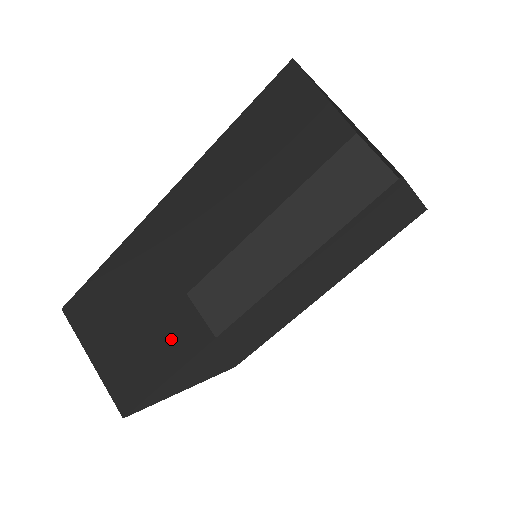
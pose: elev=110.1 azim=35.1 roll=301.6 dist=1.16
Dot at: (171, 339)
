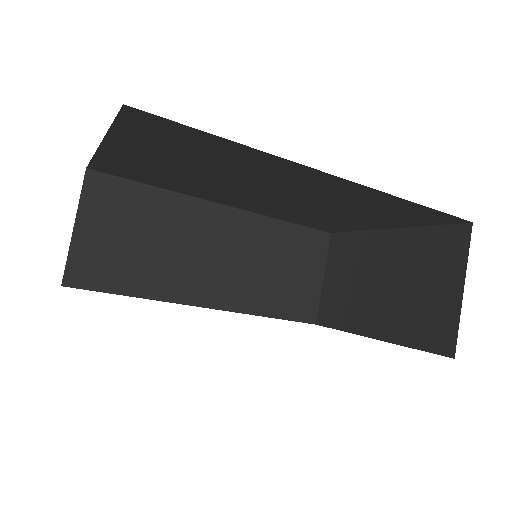
Dot at: occluded
